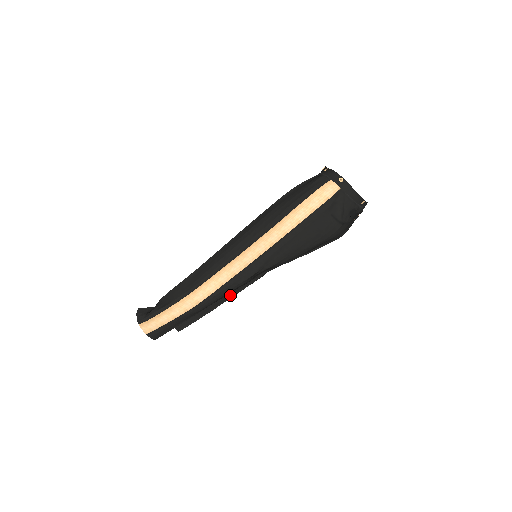
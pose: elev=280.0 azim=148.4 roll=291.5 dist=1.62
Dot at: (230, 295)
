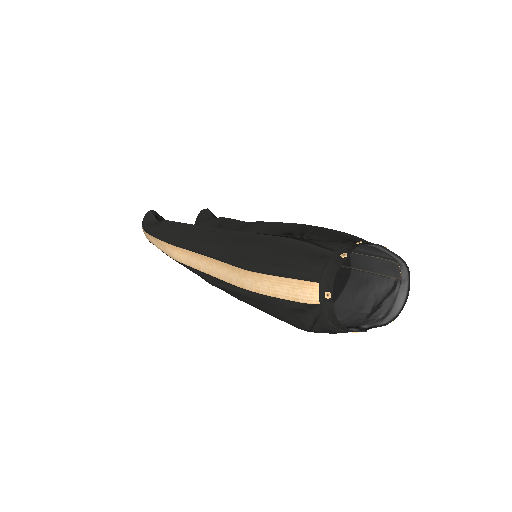
Dot at: occluded
